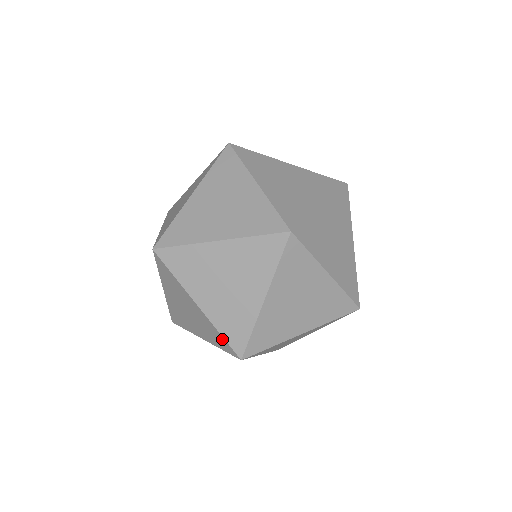
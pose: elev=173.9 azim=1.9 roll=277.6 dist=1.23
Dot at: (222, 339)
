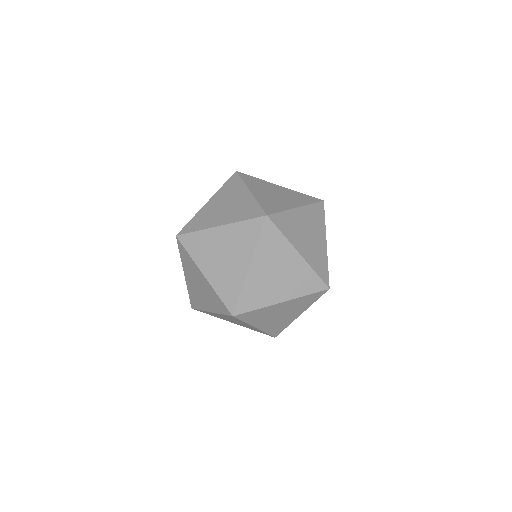
Dot at: occluded
